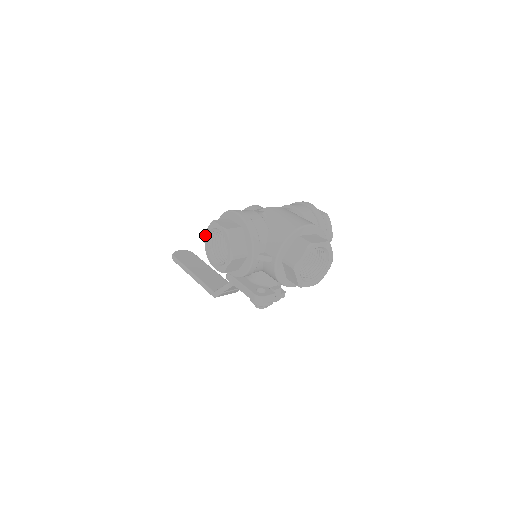
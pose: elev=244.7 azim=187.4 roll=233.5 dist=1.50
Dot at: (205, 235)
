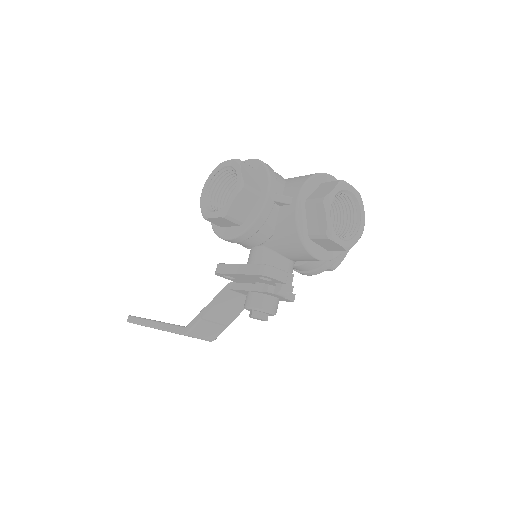
Dot at: (203, 188)
